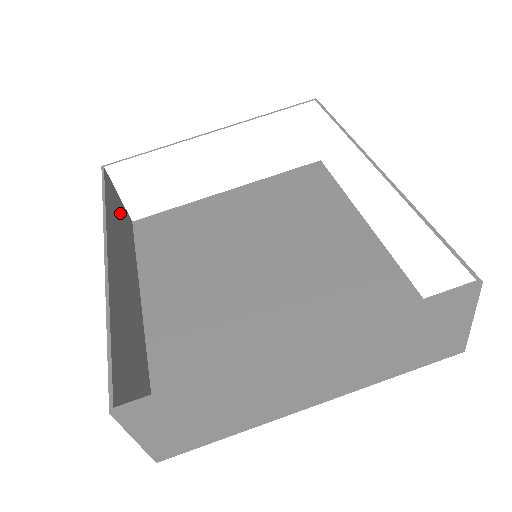
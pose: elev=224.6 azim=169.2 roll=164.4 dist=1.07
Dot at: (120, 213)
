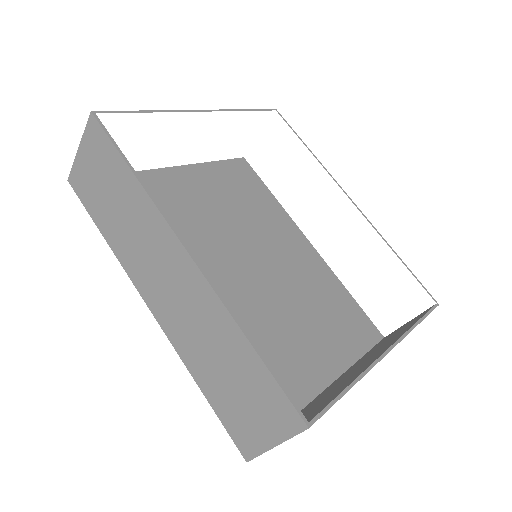
Dot at: (101, 177)
